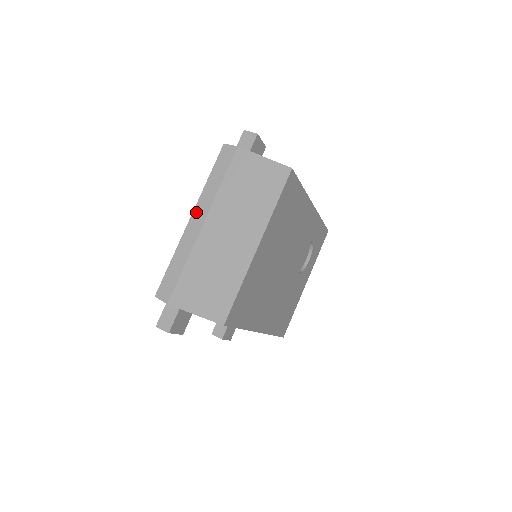
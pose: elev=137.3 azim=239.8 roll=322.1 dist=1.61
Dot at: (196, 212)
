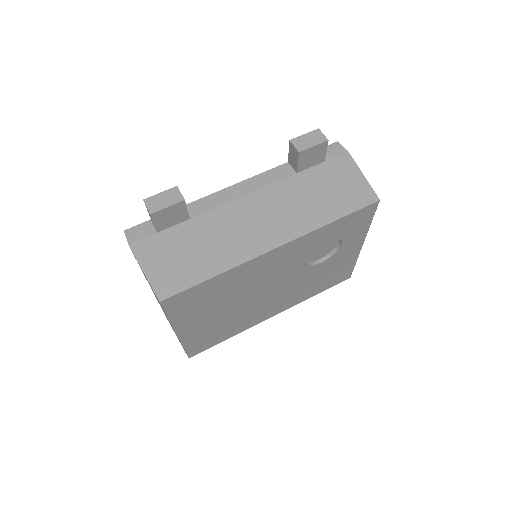
Dot at: occluded
